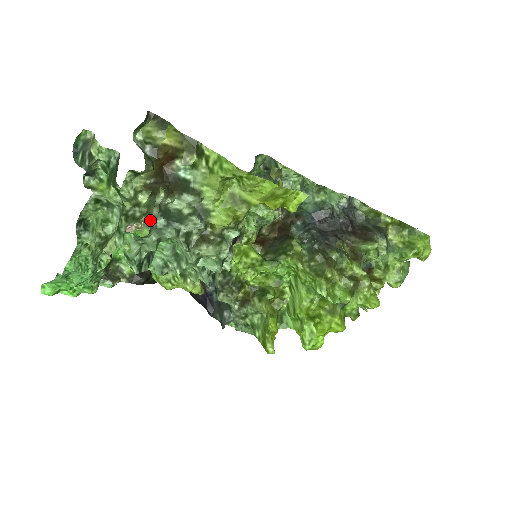
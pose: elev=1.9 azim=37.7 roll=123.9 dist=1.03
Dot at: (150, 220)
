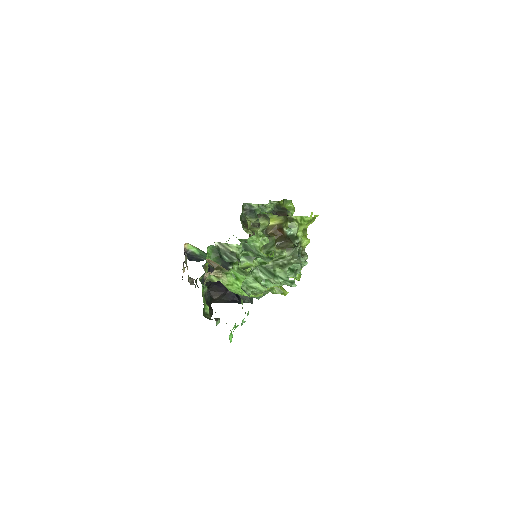
Dot at: (299, 259)
